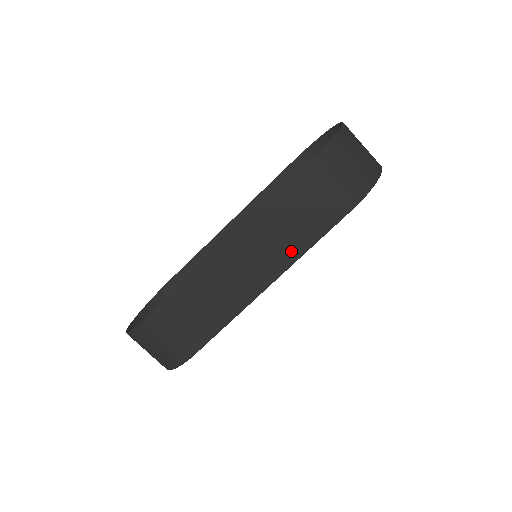
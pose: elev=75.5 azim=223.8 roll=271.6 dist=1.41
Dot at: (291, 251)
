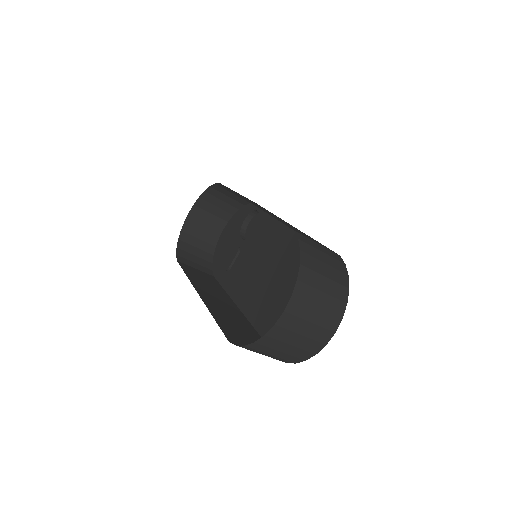
Dot at: (244, 321)
